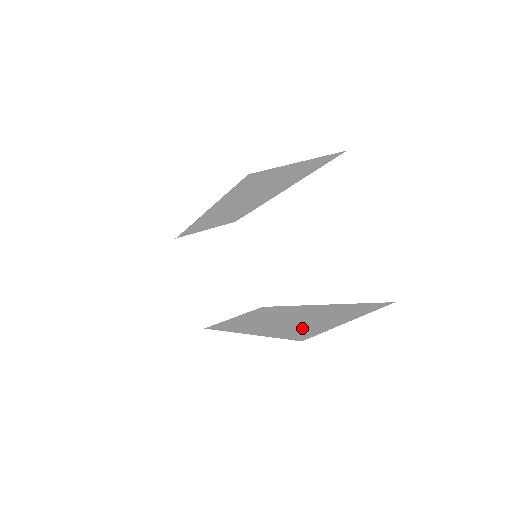
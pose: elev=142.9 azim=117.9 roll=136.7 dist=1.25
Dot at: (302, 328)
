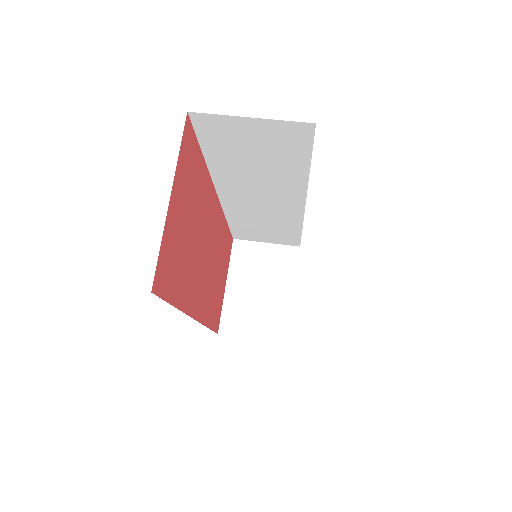
Dot at: occluded
